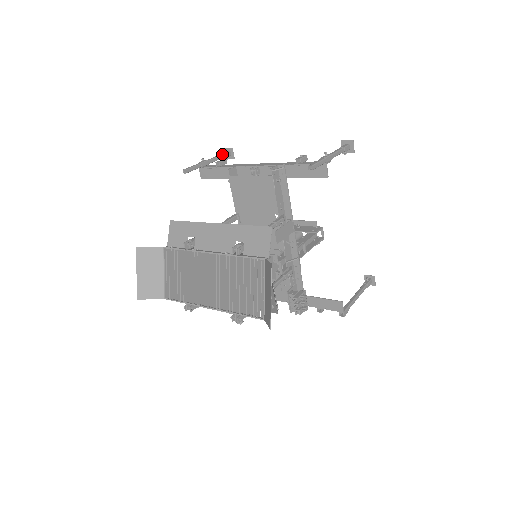
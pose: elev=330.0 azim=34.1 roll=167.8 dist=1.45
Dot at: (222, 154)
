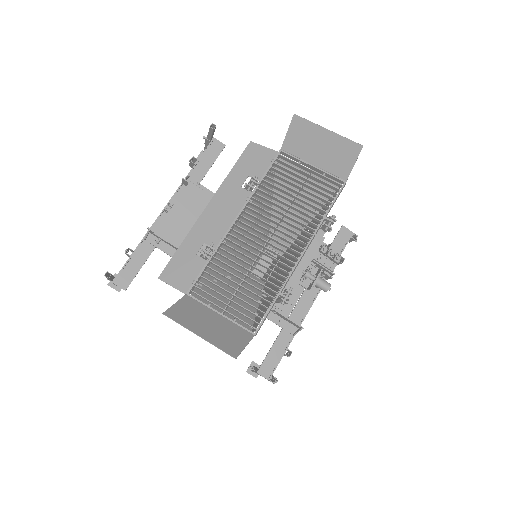
Dot at: occluded
